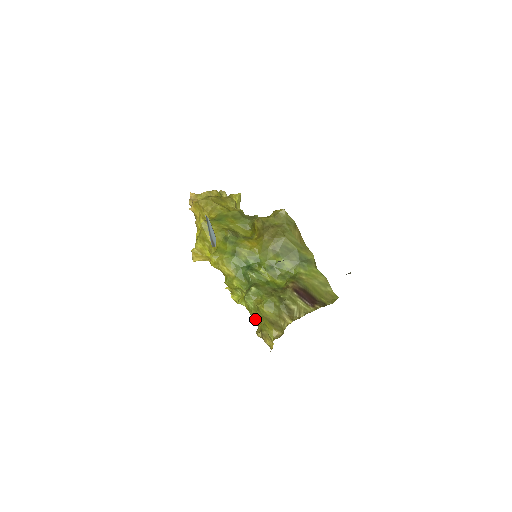
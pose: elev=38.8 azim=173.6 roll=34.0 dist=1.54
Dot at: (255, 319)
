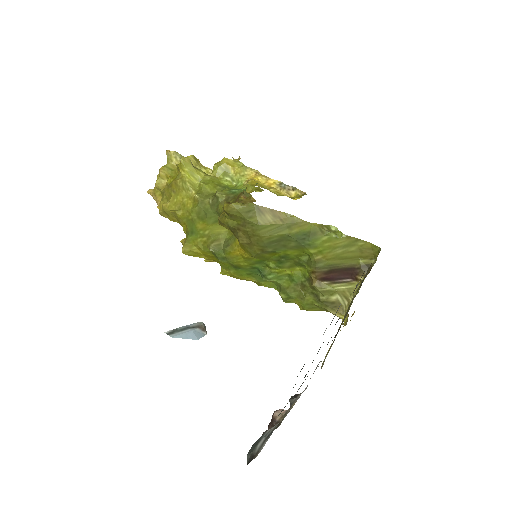
Dot at: occluded
